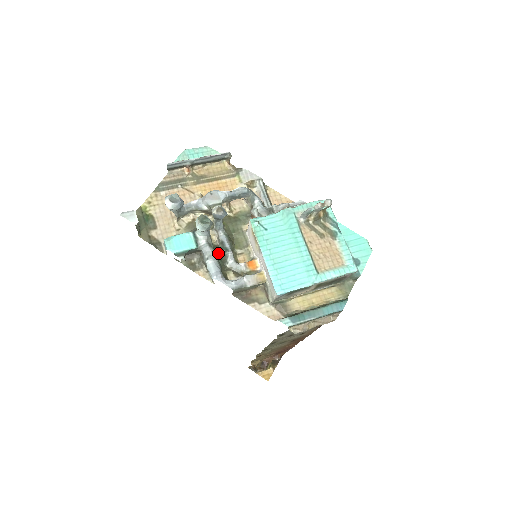
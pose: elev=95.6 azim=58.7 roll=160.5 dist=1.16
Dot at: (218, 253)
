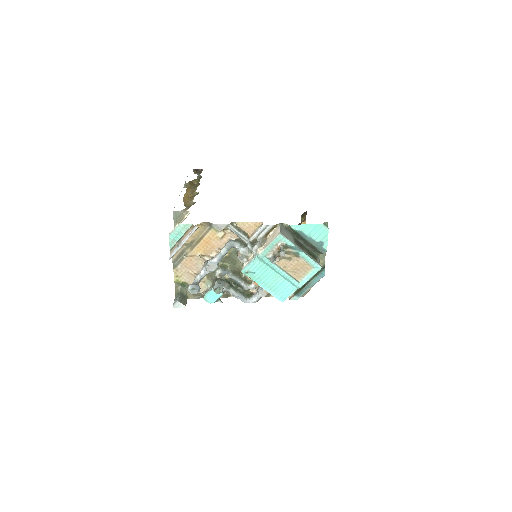
Dot at: (235, 286)
